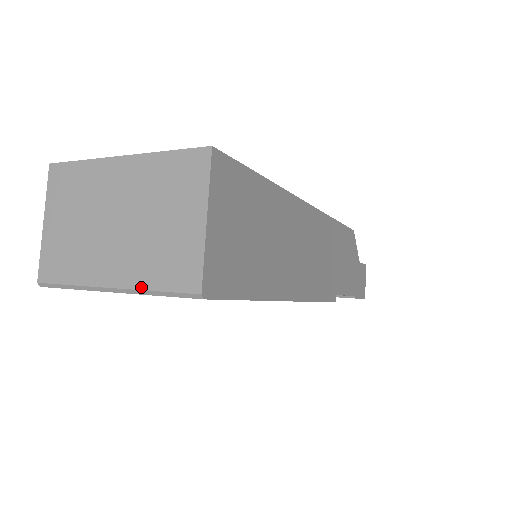
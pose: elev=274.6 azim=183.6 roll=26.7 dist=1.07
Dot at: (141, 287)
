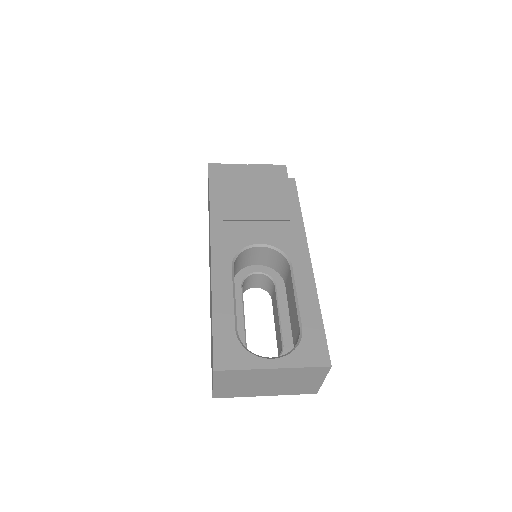
Dot at: occluded
